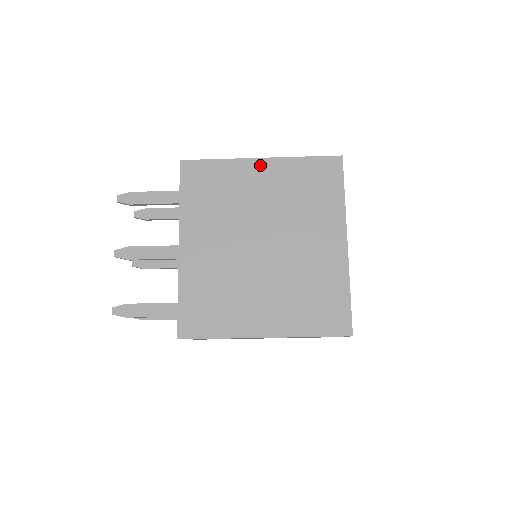
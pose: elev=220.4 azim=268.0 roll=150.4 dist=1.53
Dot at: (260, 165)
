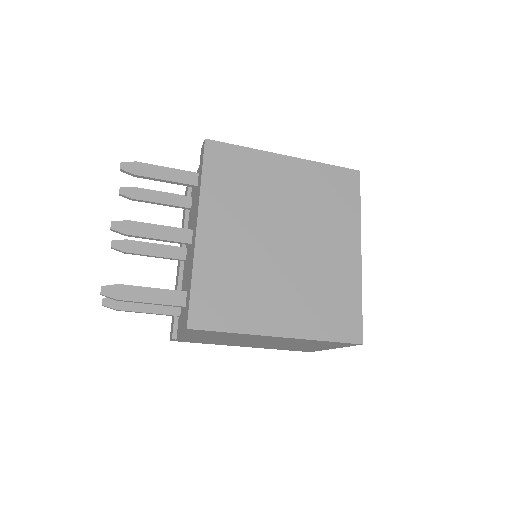
Dot at: (285, 162)
